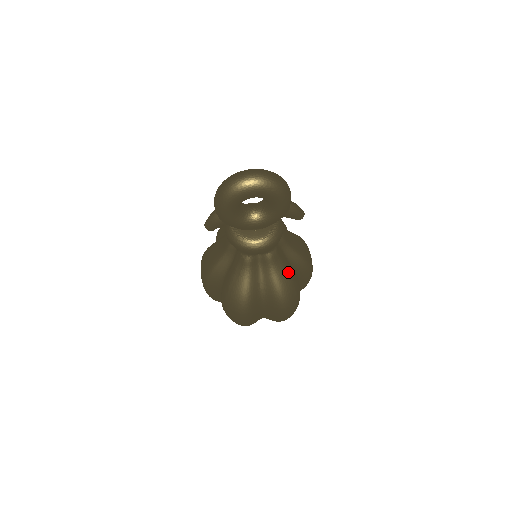
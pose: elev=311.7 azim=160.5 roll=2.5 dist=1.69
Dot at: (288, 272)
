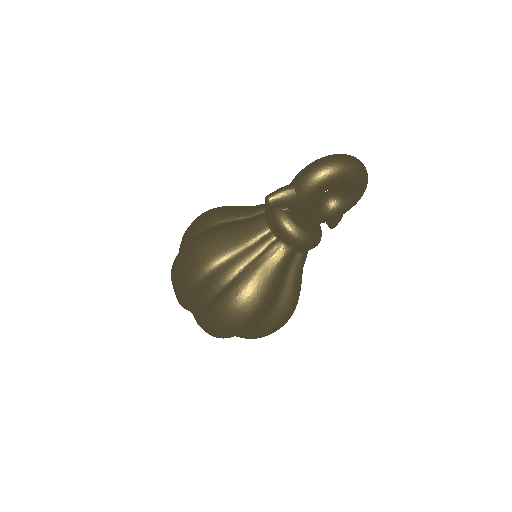
Dot at: occluded
